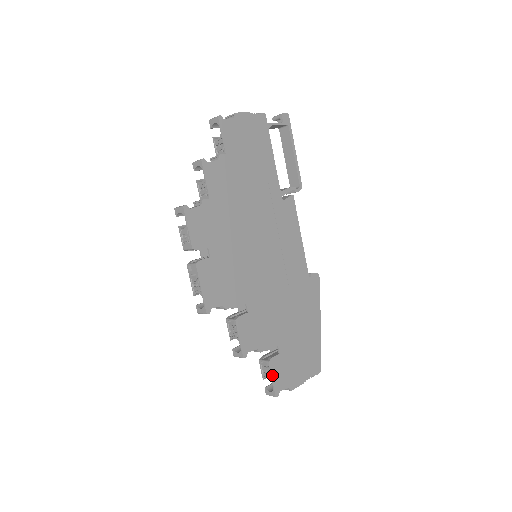
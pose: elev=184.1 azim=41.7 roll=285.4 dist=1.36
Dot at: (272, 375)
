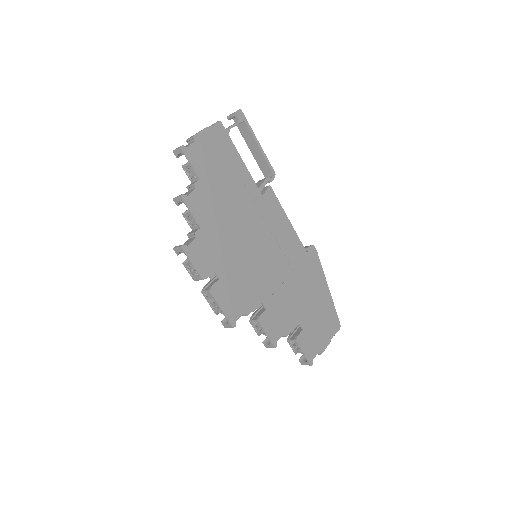
Dot at: (302, 350)
